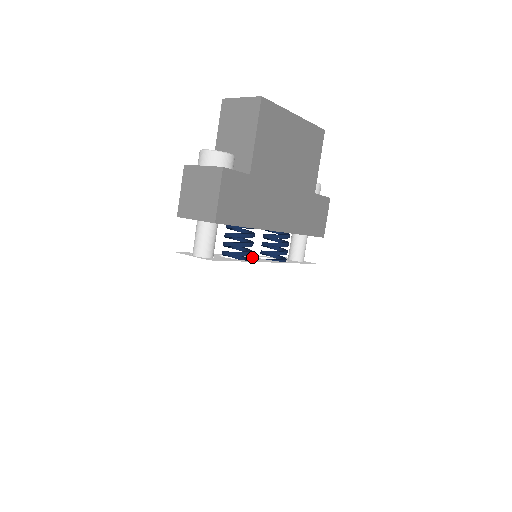
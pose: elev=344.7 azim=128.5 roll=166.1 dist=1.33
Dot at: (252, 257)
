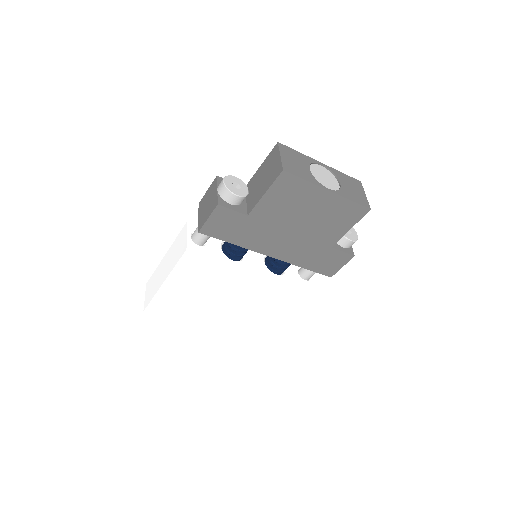
Dot at: (258, 253)
